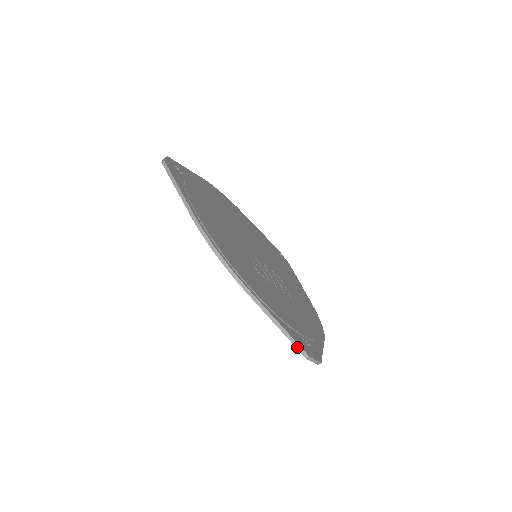
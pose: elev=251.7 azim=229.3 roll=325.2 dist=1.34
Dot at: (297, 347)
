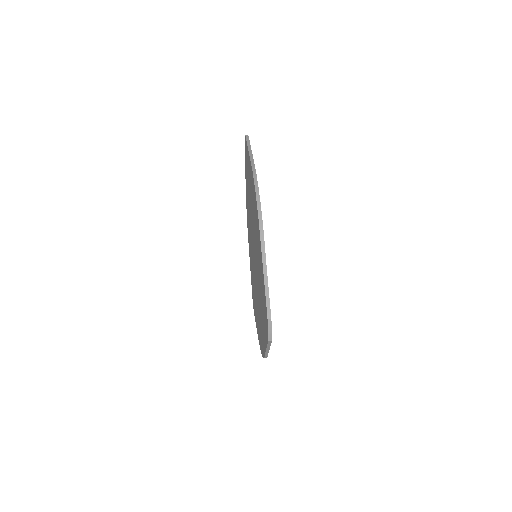
Dot at: (267, 304)
